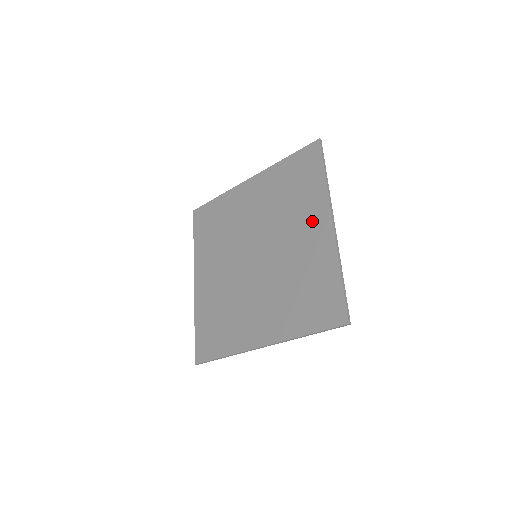
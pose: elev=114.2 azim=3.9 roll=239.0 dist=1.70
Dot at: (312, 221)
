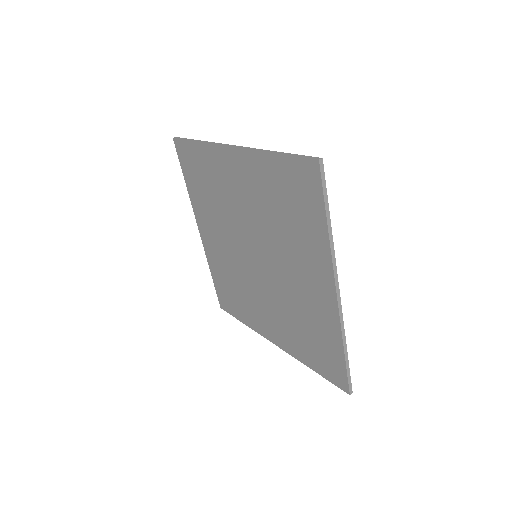
Dot at: (313, 273)
